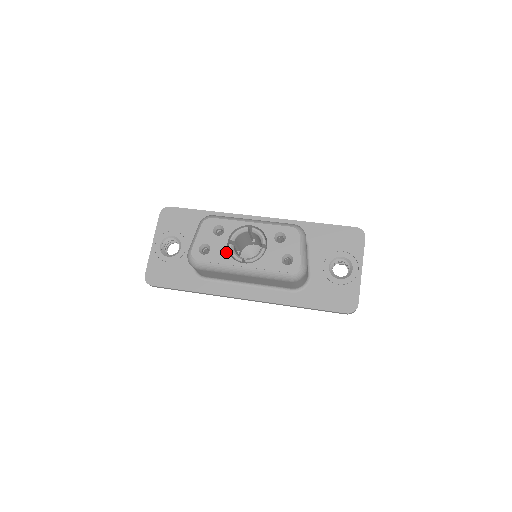
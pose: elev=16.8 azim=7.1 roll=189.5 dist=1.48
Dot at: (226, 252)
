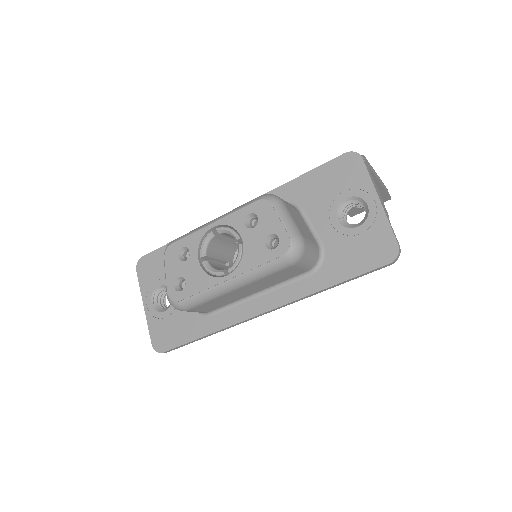
Dot at: (202, 274)
